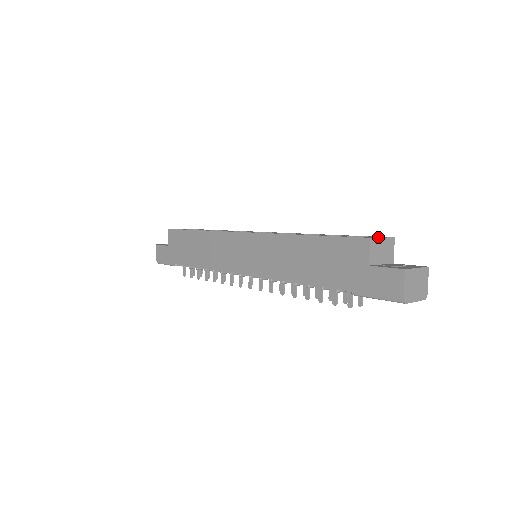
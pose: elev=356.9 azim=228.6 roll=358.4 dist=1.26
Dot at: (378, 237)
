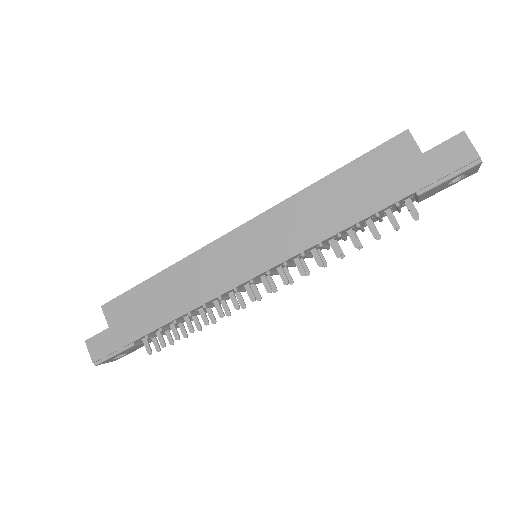
Dot at: occluded
